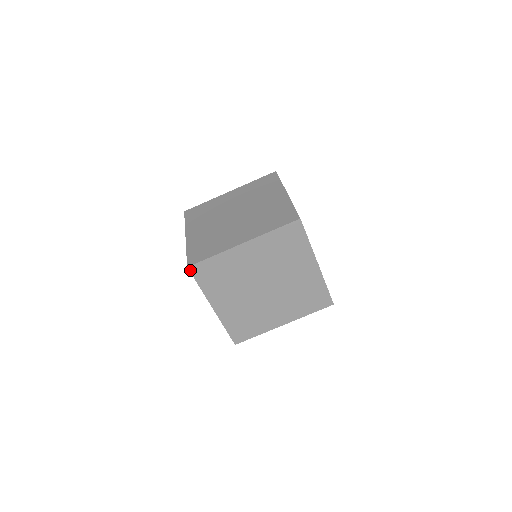
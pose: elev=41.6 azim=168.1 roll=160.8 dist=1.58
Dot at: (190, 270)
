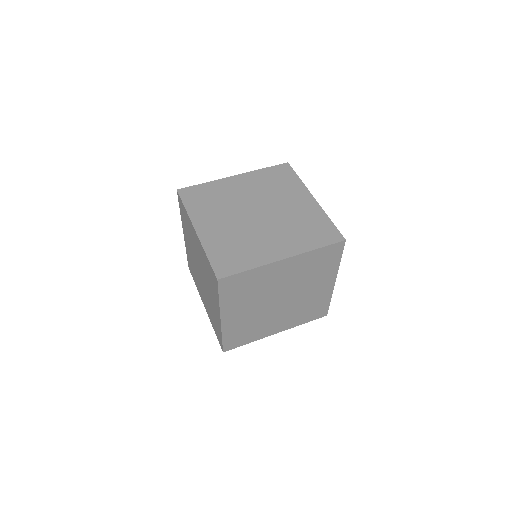
Dot at: (219, 283)
